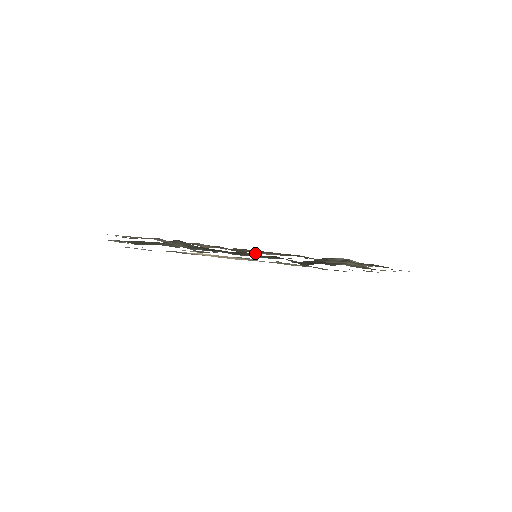
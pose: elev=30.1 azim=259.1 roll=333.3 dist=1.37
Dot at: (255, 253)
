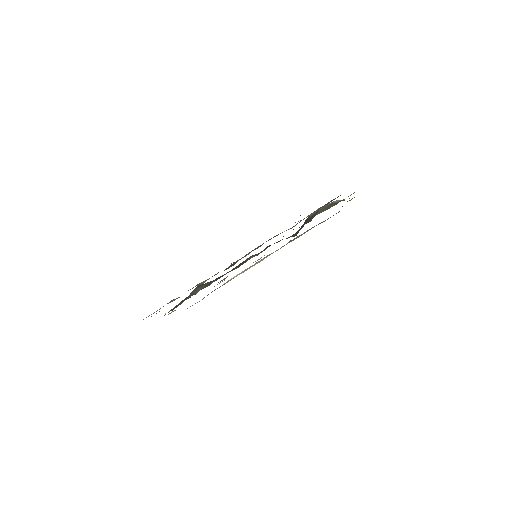
Dot at: (251, 256)
